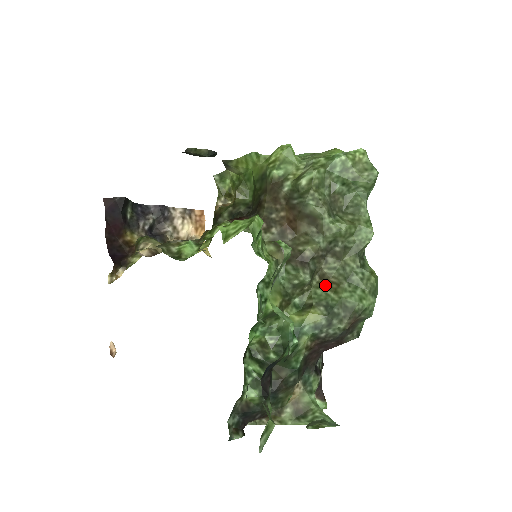
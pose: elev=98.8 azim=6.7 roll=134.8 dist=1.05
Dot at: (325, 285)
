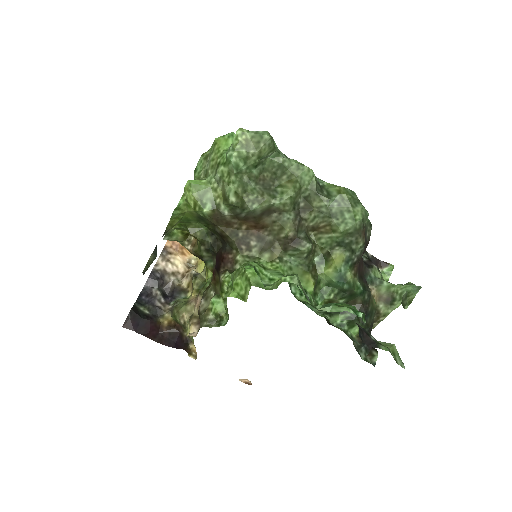
Dot at: (322, 233)
